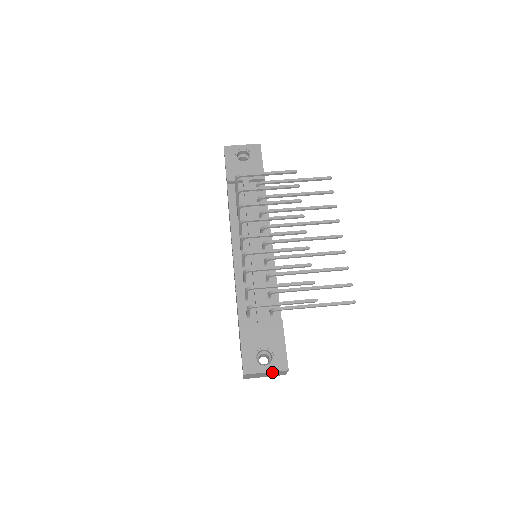
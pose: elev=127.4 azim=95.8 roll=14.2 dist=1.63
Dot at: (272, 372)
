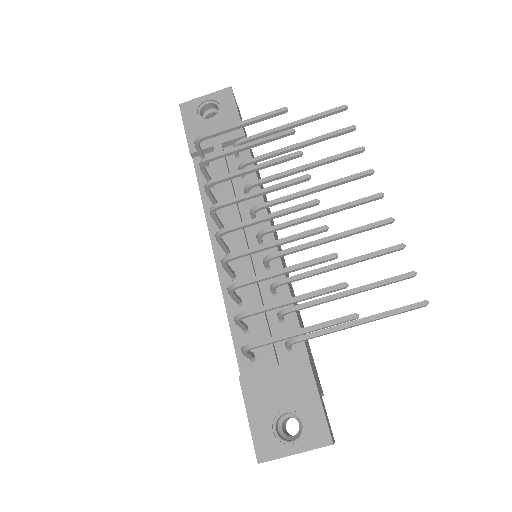
Dot at: (306, 450)
